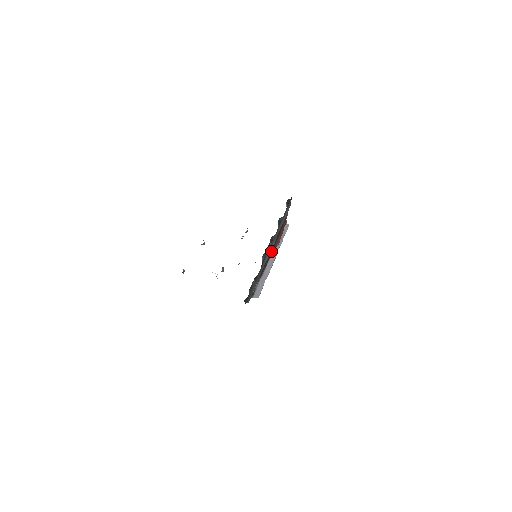
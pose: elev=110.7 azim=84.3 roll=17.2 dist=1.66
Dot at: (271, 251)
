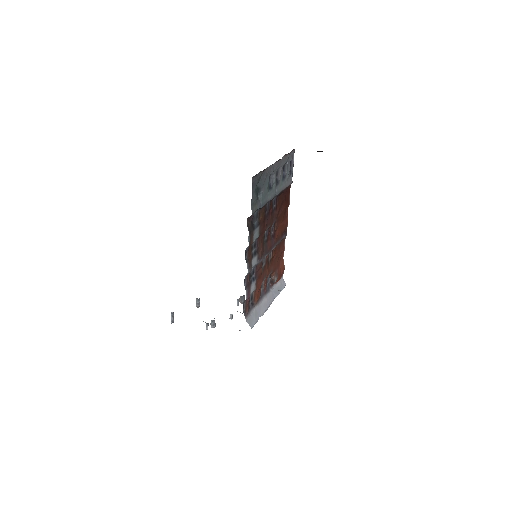
Dot at: (271, 245)
